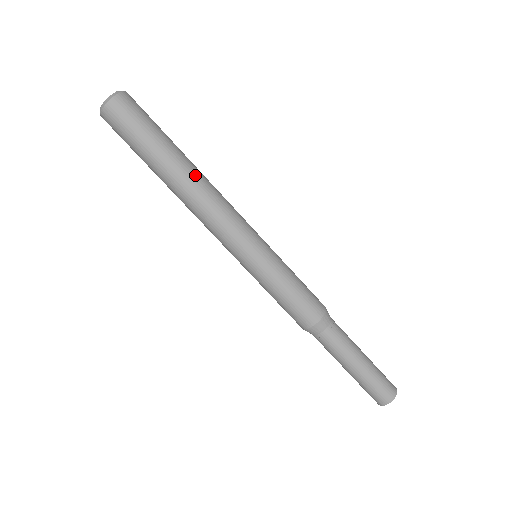
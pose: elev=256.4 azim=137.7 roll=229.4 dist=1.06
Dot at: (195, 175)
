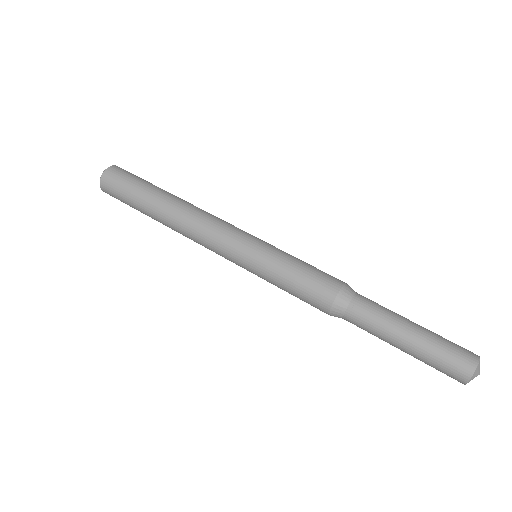
Dot at: occluded
